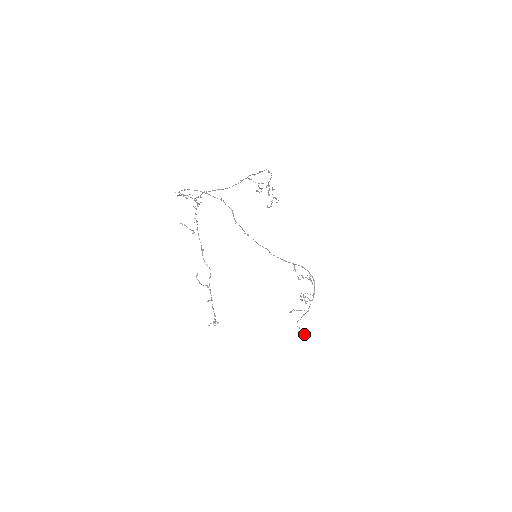
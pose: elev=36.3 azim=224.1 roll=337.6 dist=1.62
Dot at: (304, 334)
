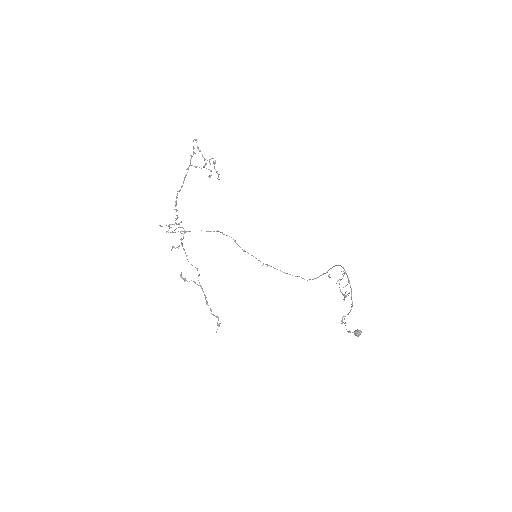
Dot at: occluded
